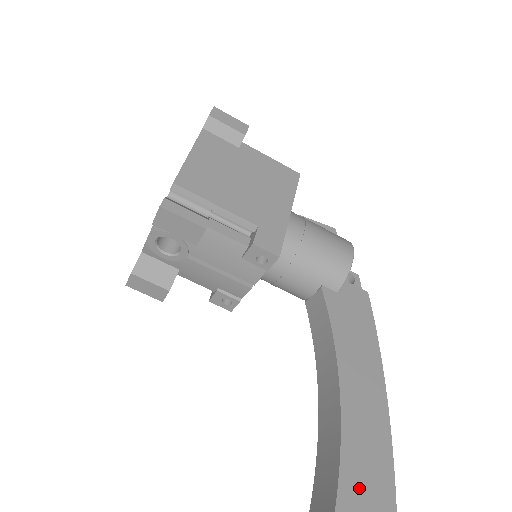
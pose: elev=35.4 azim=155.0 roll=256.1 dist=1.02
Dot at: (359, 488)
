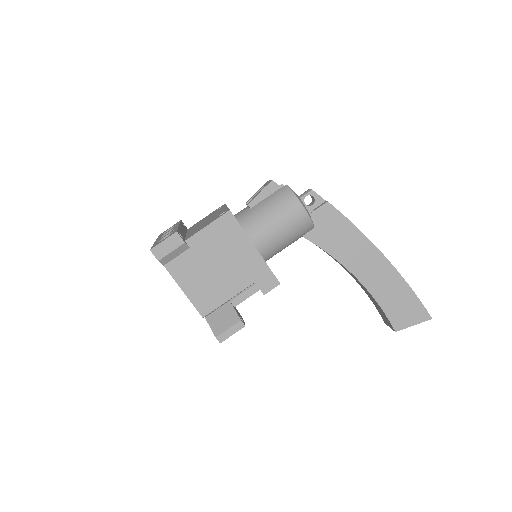
Dot at: (397, 310)
